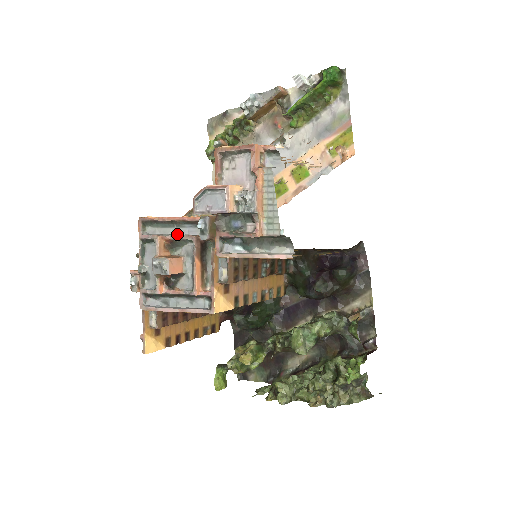
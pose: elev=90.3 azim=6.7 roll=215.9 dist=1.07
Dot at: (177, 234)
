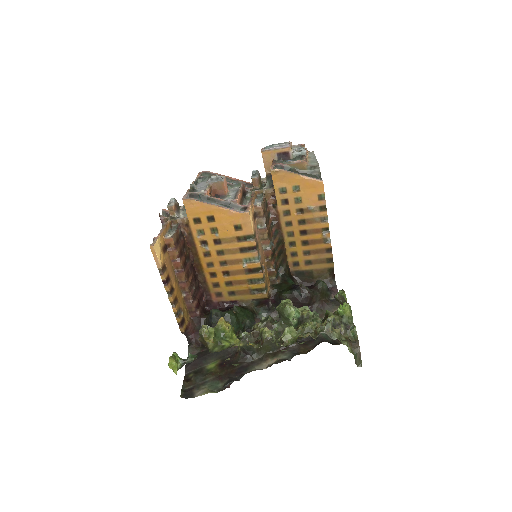
Dot at: occluded
